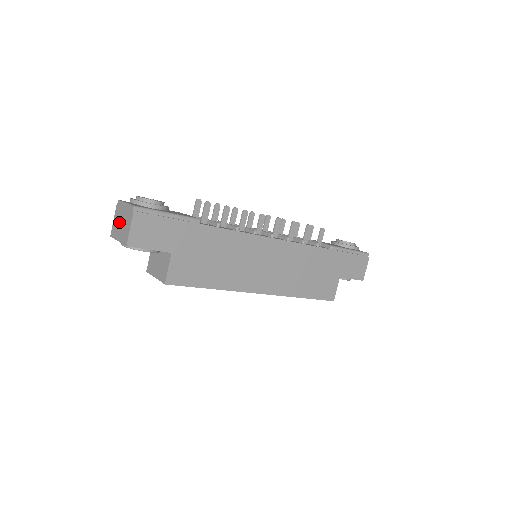
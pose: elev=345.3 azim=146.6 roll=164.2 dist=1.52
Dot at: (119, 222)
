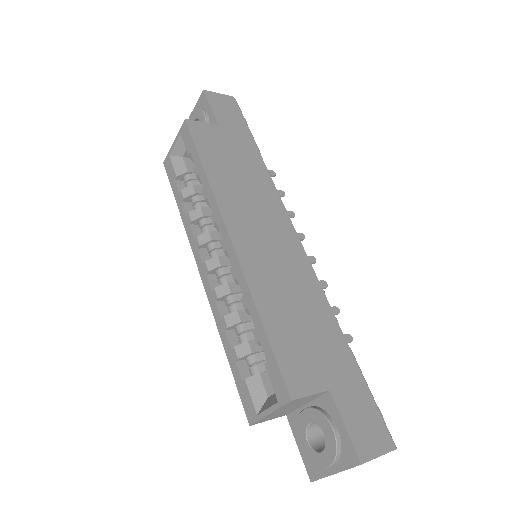
Dot at: occluded
